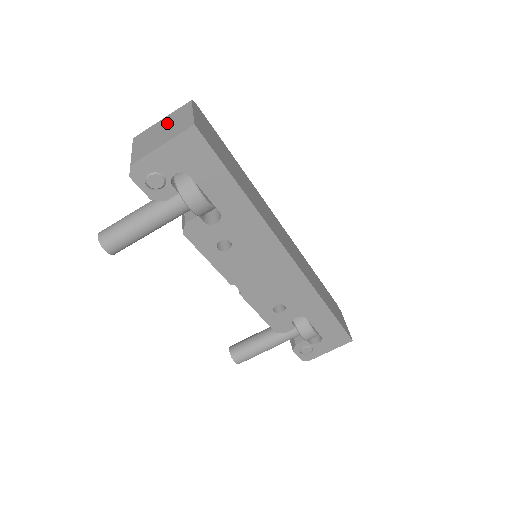
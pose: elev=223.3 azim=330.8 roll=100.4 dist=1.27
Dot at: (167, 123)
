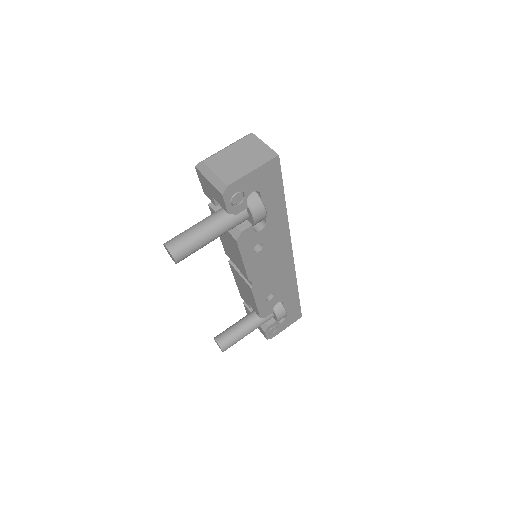
Dot at: (240, 151)
